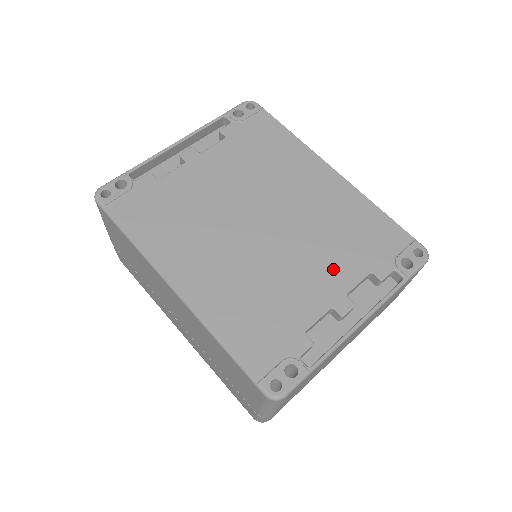
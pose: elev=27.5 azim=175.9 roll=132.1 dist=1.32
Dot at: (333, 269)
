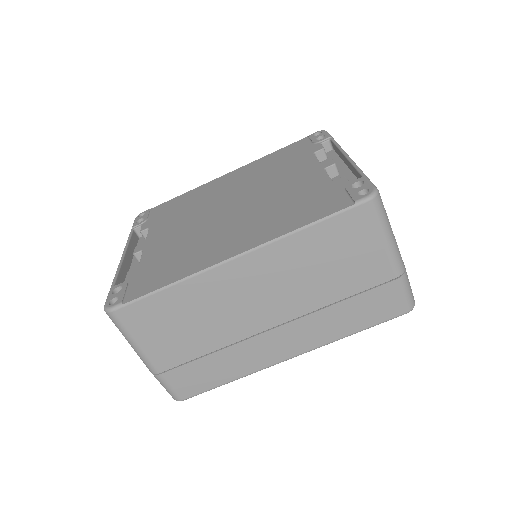
Dot at: (296, 170)
